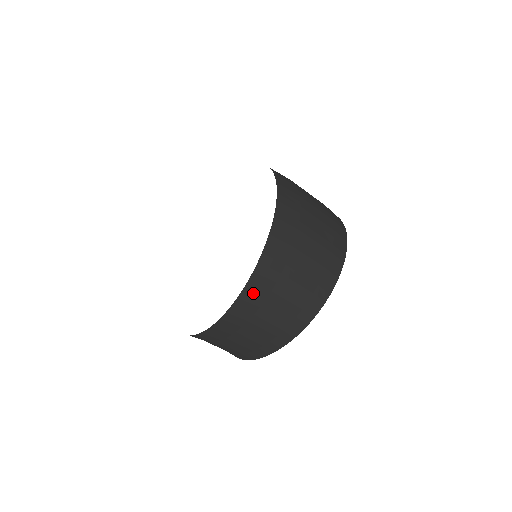
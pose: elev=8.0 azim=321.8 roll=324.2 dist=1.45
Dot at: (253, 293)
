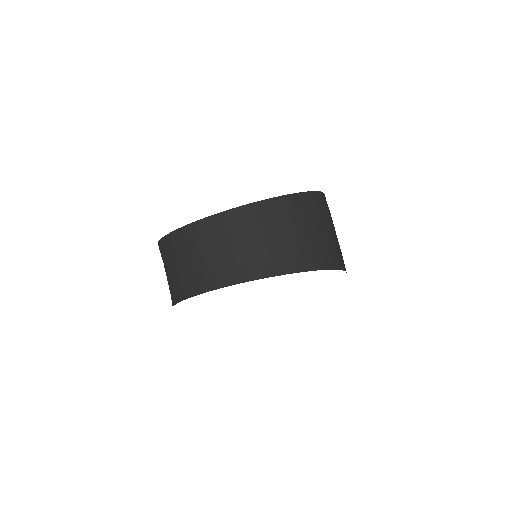
Dot at: (301, 203)
